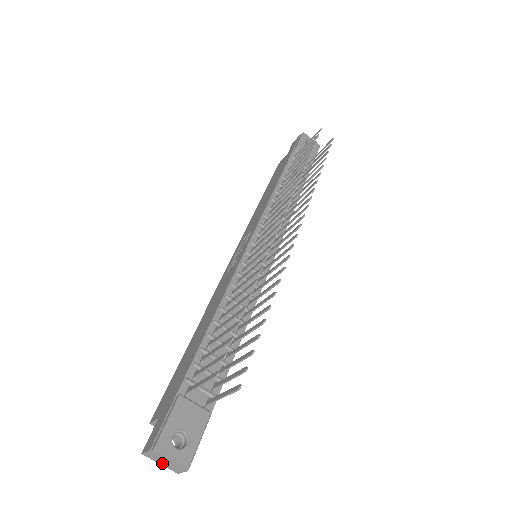
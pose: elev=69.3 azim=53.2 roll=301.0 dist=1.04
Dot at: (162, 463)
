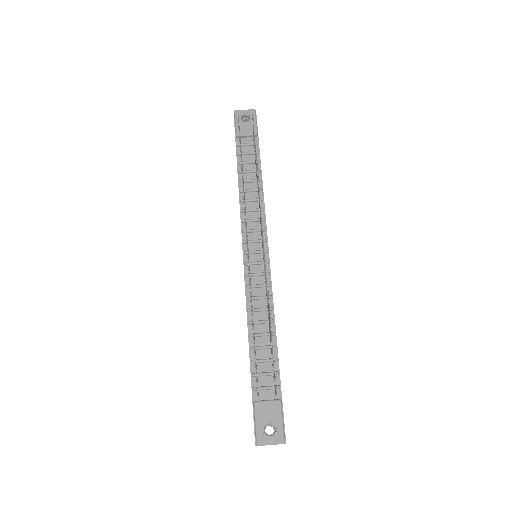
Dot at: occluded
